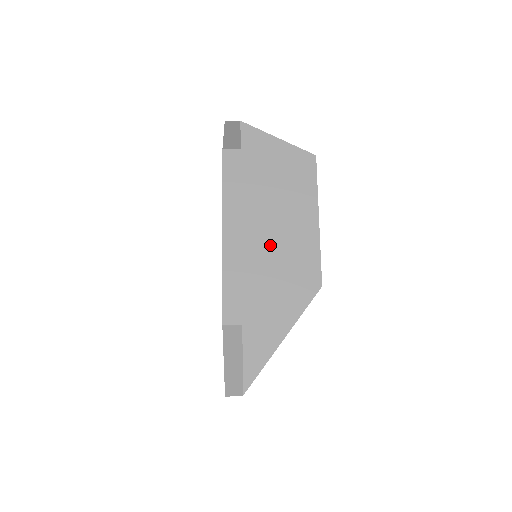
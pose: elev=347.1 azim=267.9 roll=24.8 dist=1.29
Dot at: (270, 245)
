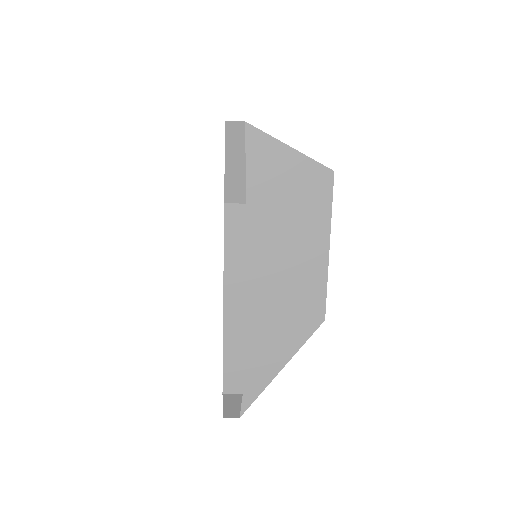
Dot at: (273, 277)
